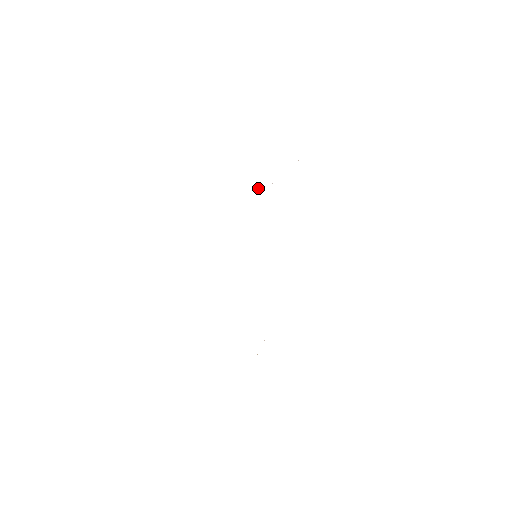
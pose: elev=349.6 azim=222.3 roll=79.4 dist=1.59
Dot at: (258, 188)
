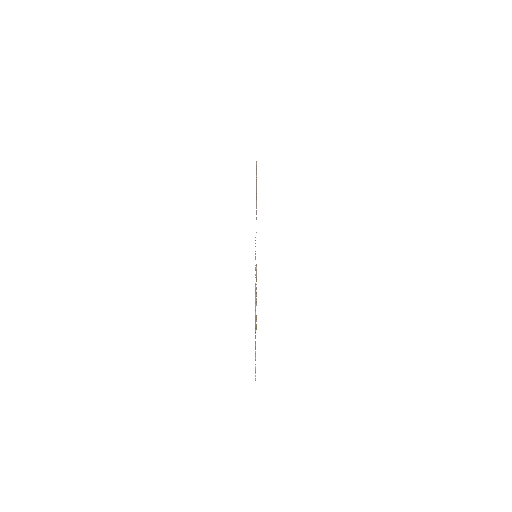
Dot at: occluded
